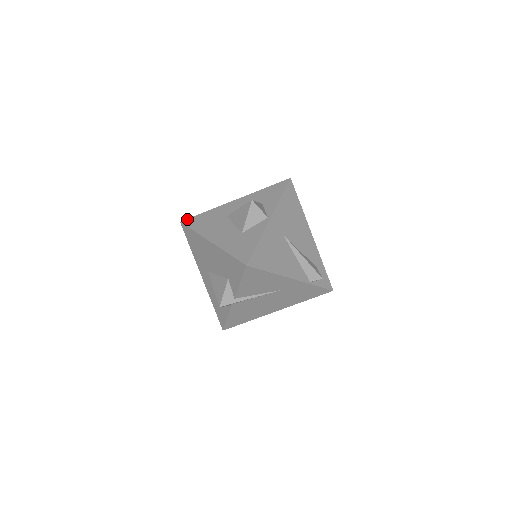
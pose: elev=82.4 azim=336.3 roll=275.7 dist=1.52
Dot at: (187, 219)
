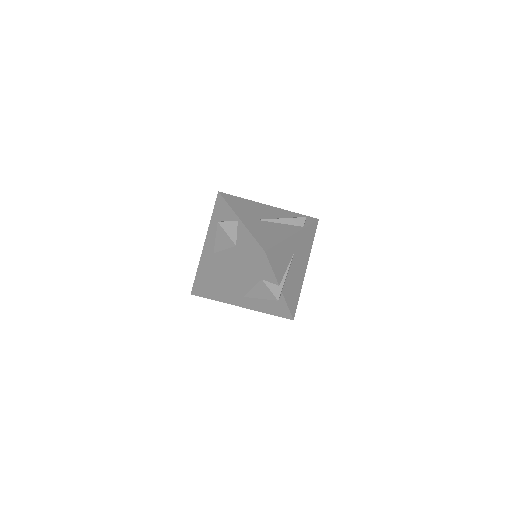
Dot at: (193, 287)
